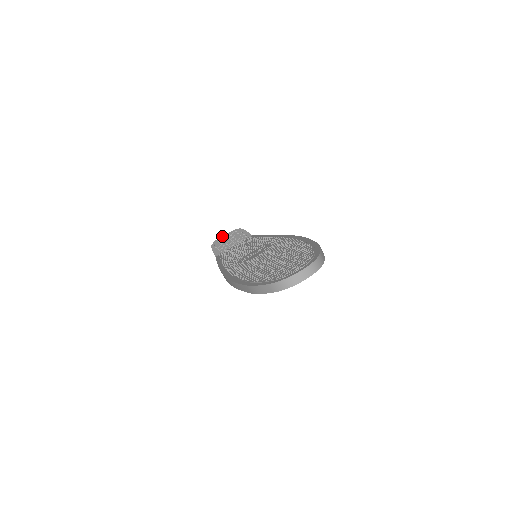
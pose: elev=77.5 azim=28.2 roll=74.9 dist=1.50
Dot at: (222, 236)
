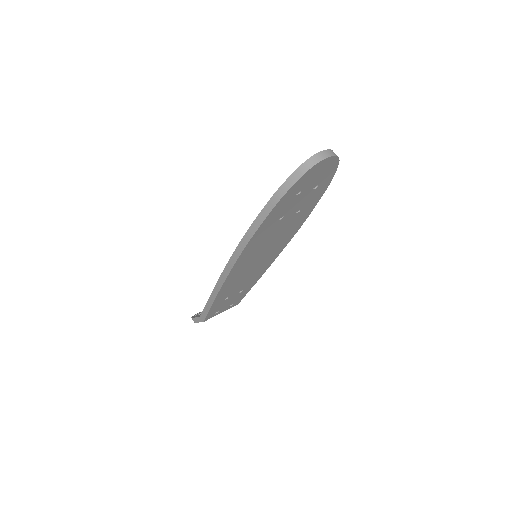
Dot at: occluded
